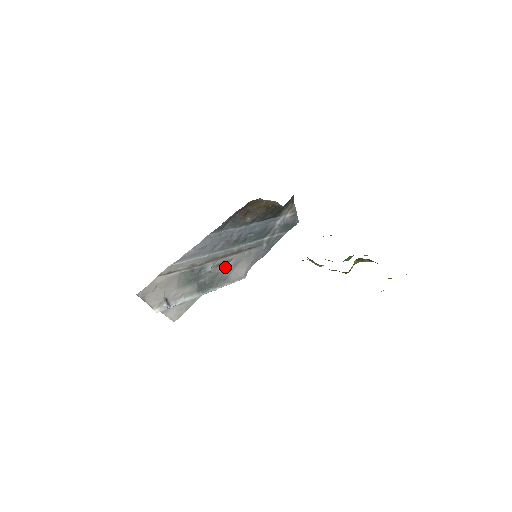
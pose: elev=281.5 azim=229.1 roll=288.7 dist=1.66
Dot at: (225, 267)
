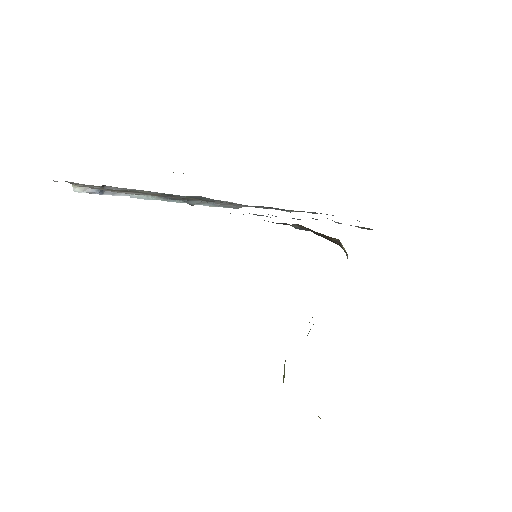
Dot at: occluded
